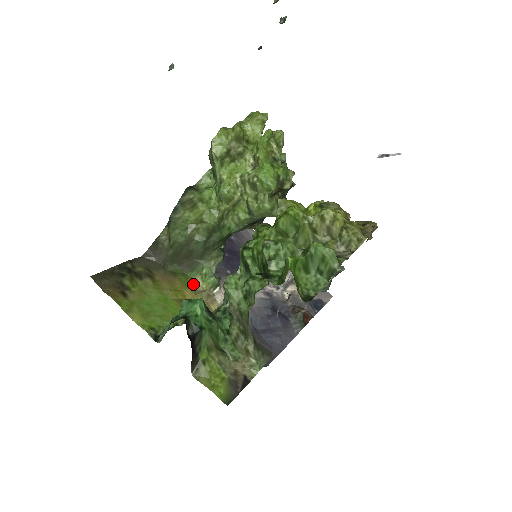
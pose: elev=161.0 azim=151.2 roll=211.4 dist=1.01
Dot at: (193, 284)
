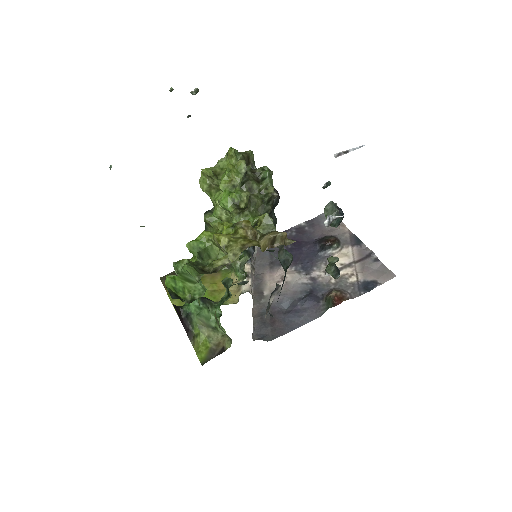
Dot at: (230, 277)
